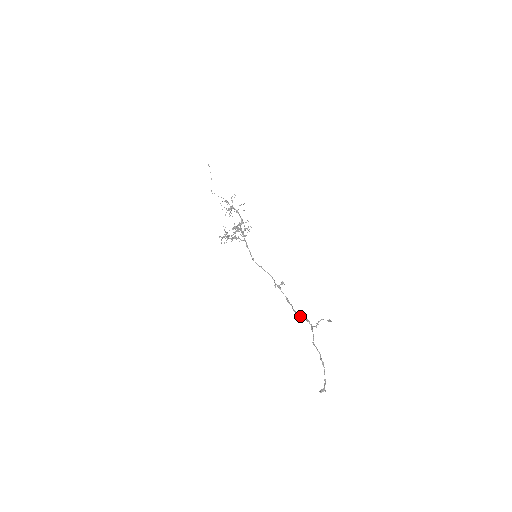
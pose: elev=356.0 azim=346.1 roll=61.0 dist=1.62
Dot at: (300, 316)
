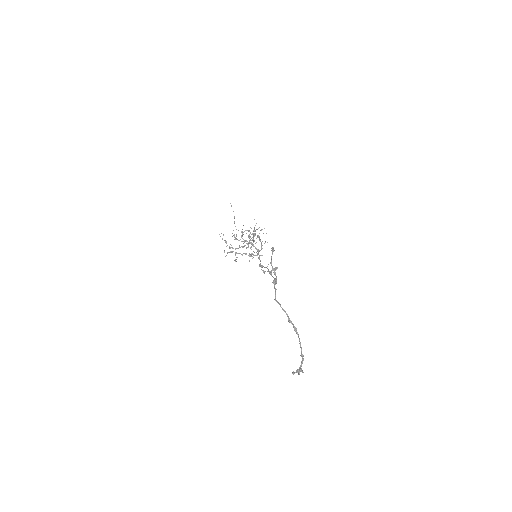
Dot at: (275, 283)
